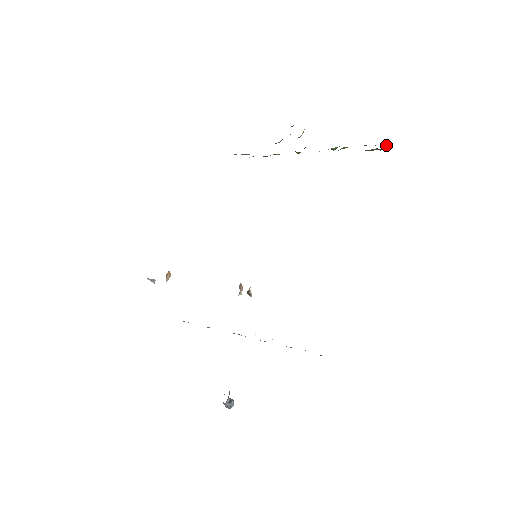
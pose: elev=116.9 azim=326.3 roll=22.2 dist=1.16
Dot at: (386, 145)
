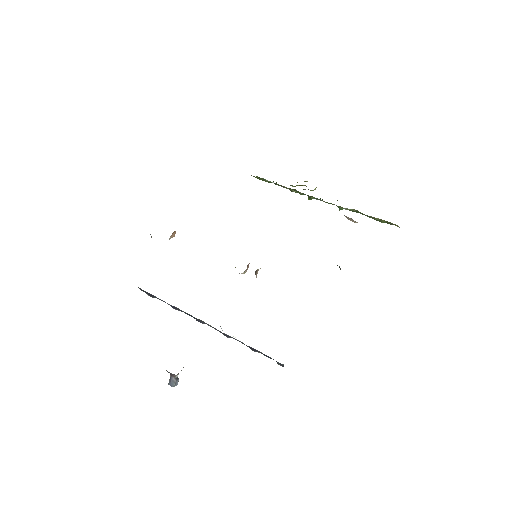
Dot at: occluded
